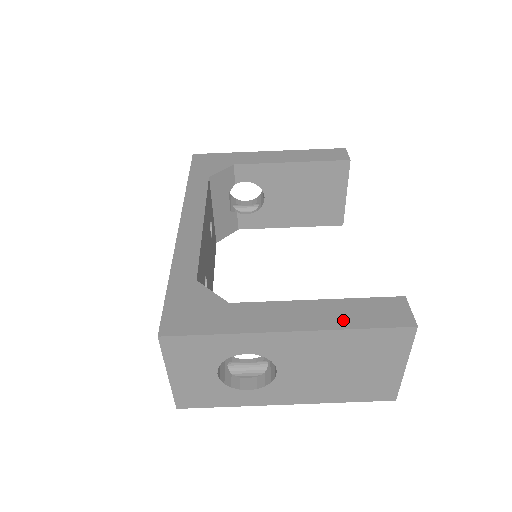
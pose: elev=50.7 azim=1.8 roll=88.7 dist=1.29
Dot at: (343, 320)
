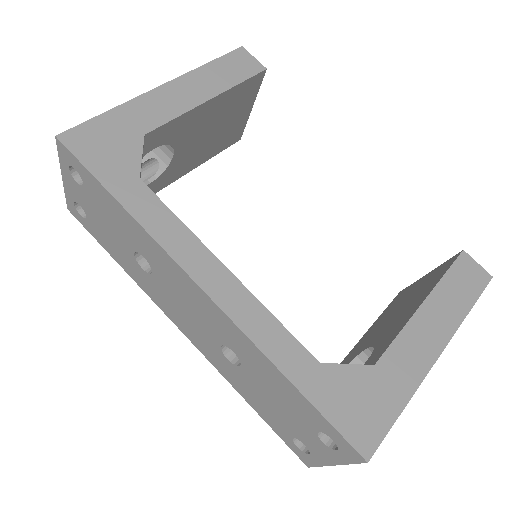
Dot at: (456, 310)
